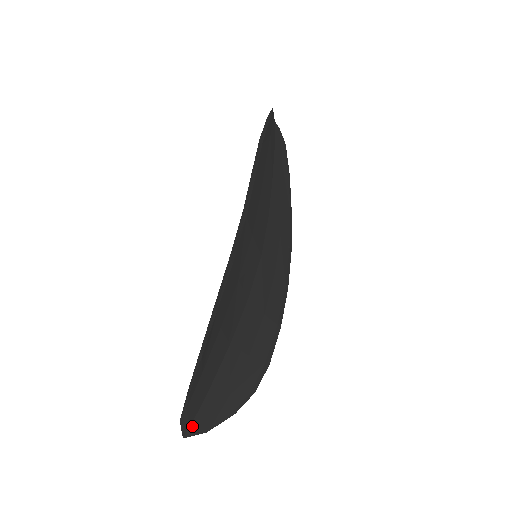
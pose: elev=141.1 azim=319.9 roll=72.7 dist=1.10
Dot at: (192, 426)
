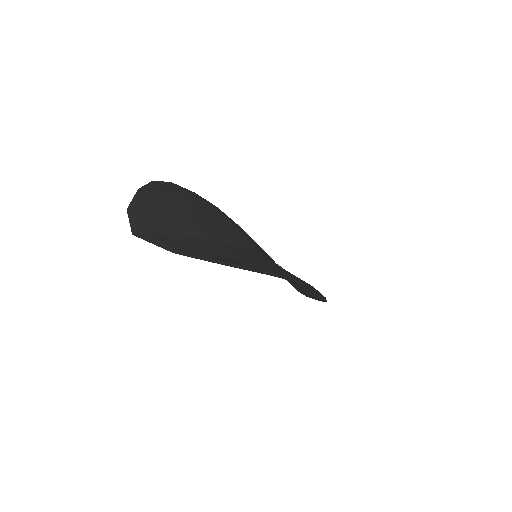
Dot at: (148, 236)
